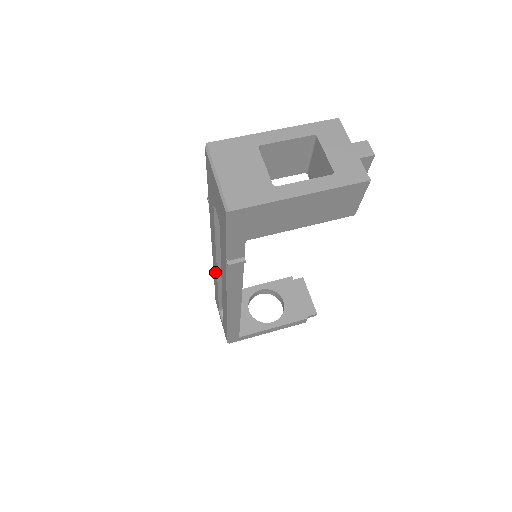
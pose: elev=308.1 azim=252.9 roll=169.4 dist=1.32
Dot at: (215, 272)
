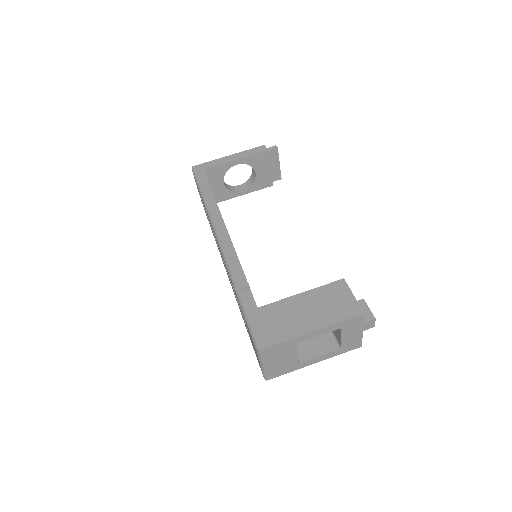
Dot at: occluded
